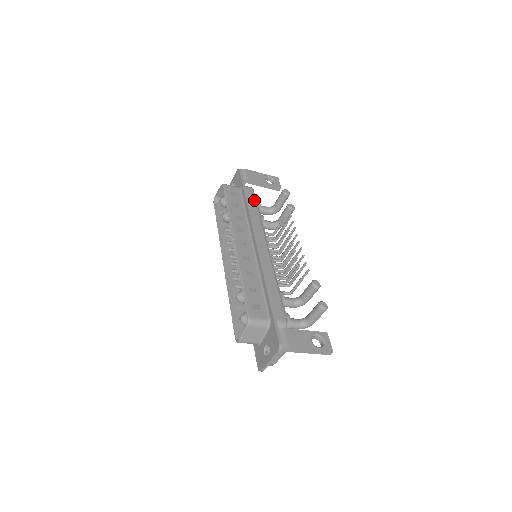
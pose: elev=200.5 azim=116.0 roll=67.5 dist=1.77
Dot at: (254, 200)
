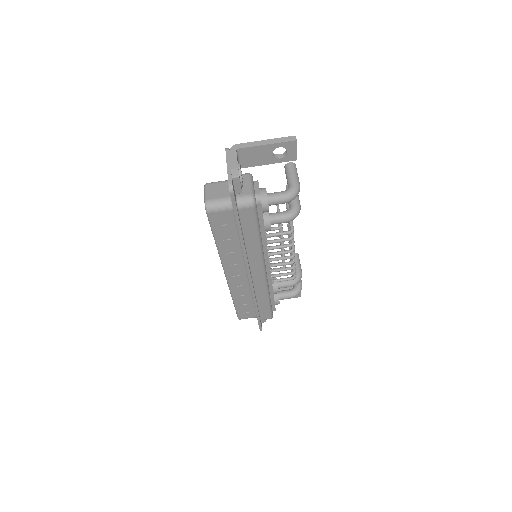
Dot at: occluded
